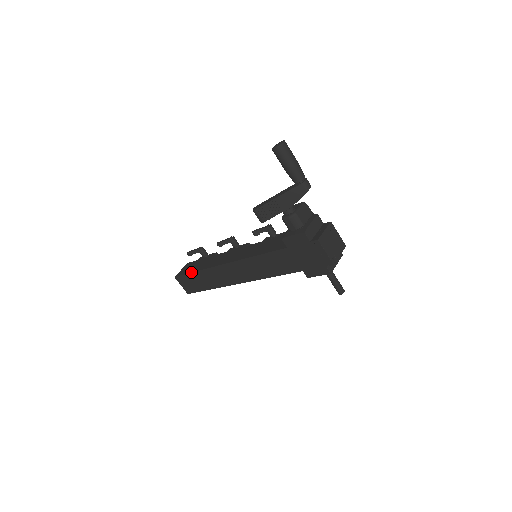
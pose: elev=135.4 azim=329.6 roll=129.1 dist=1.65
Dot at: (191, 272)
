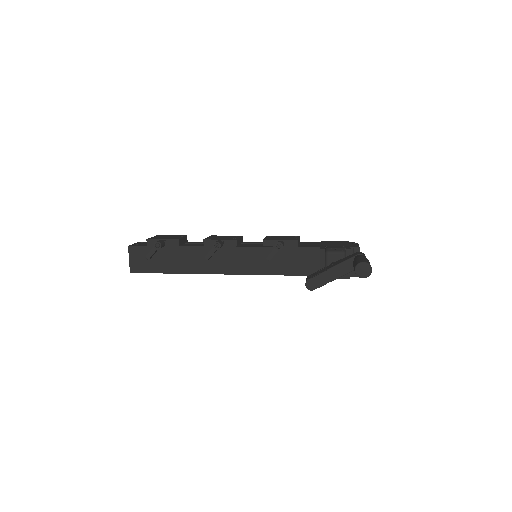
Dot at: occluded
